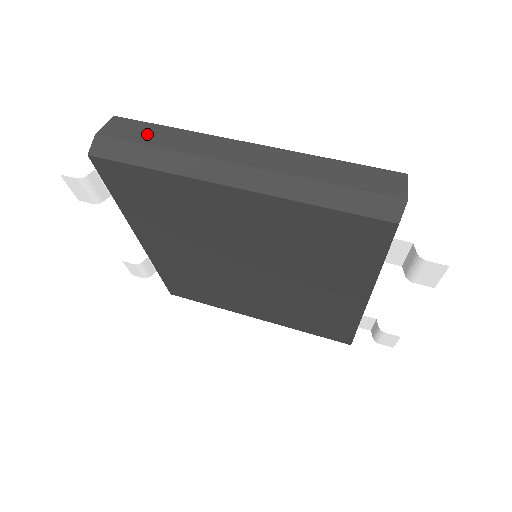
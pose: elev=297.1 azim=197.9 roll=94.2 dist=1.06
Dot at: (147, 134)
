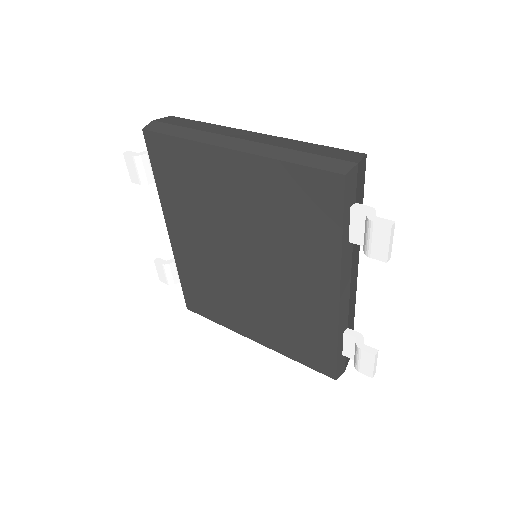
Dot at: (187, 123)
